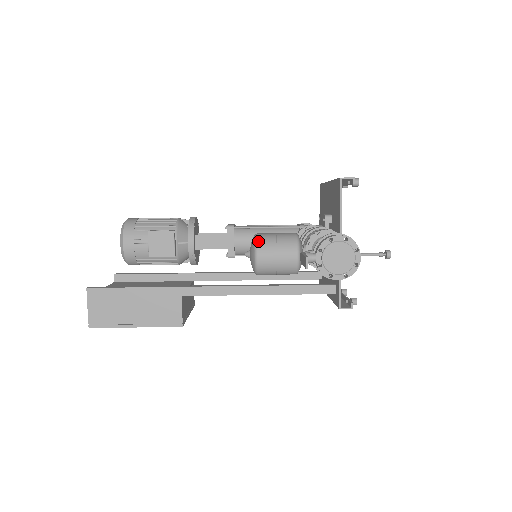
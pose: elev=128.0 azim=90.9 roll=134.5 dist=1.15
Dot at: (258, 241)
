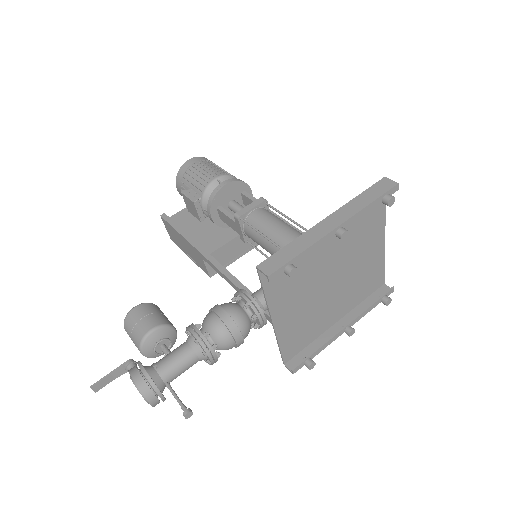
Dot at: (125, 320)
